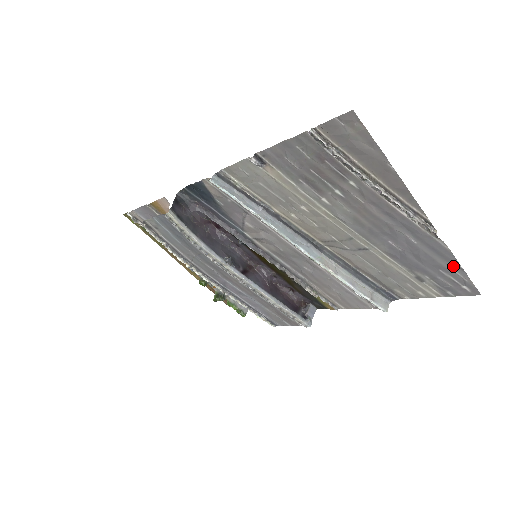
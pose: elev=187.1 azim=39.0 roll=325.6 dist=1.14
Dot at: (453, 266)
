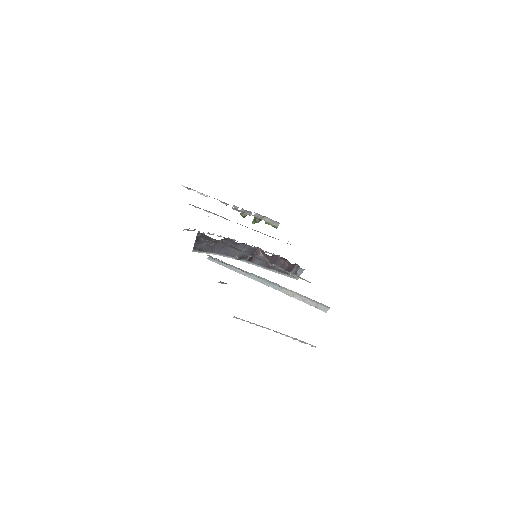
Dot at: occluded
